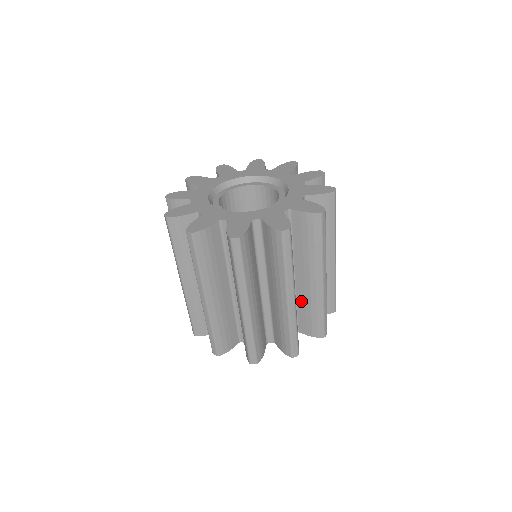
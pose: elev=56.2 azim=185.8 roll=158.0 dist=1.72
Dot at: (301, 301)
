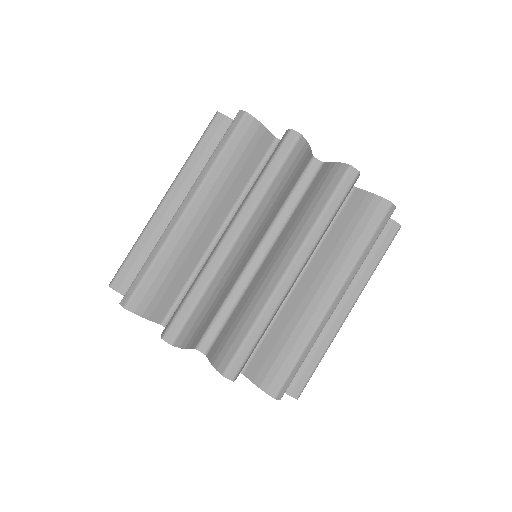
Dot at: occluded
